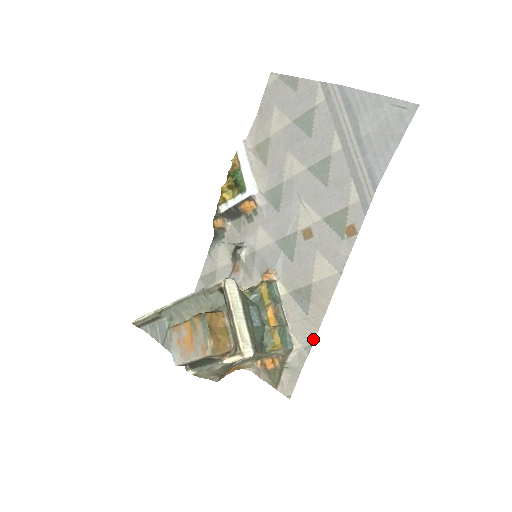
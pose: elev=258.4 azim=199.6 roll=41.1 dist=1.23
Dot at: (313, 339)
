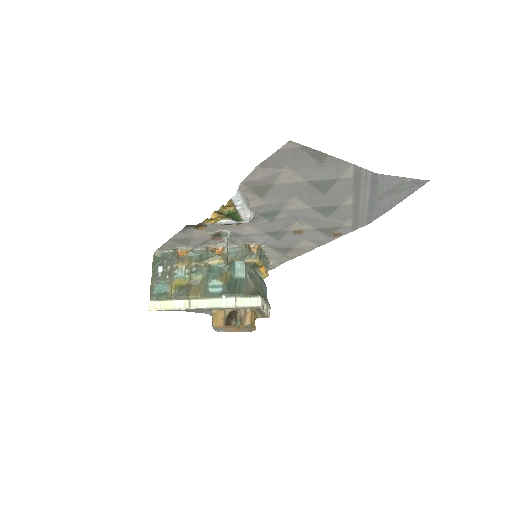
Dot at: (286, 261)
